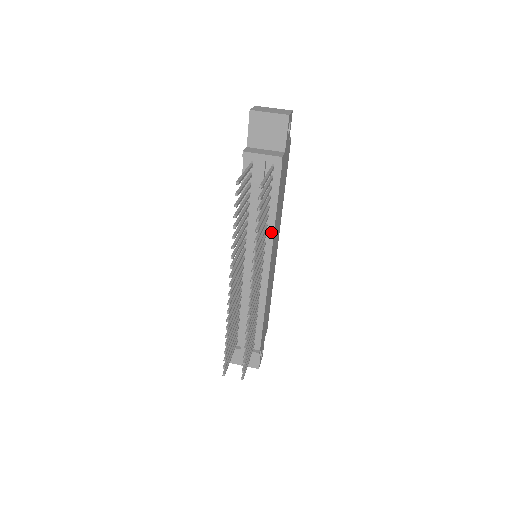
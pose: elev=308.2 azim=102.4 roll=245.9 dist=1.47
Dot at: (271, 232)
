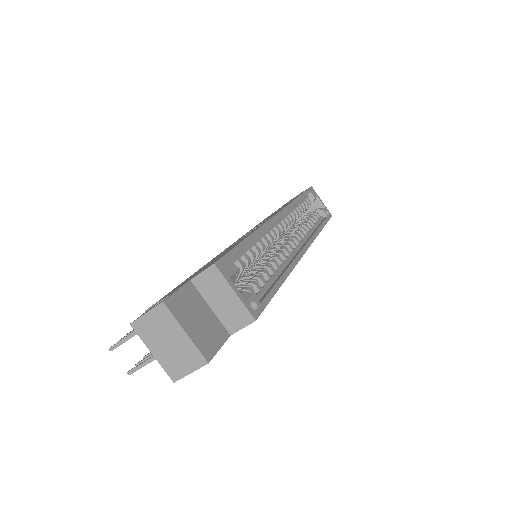
Dot at: occluded
